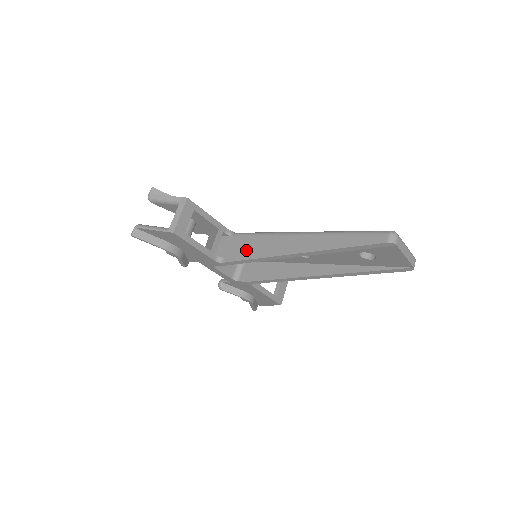
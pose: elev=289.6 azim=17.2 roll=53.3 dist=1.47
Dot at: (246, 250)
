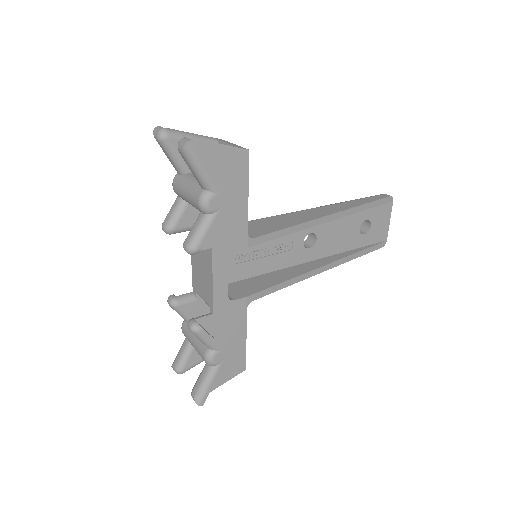
Dot at: (272, 225)
